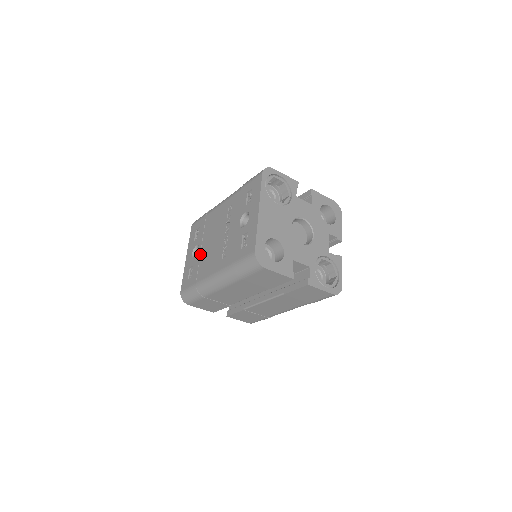
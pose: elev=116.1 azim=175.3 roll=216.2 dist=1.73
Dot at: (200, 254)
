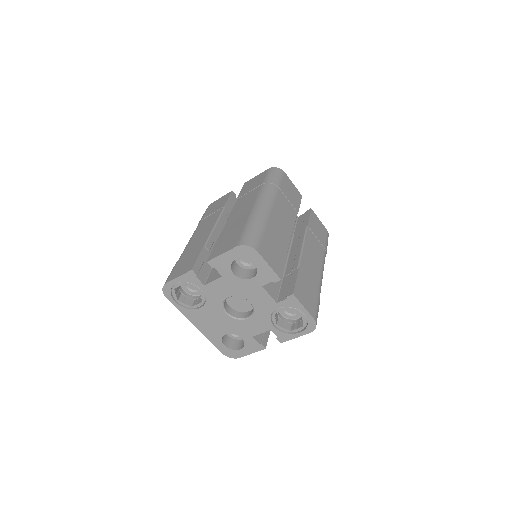
Dot at: occluded
